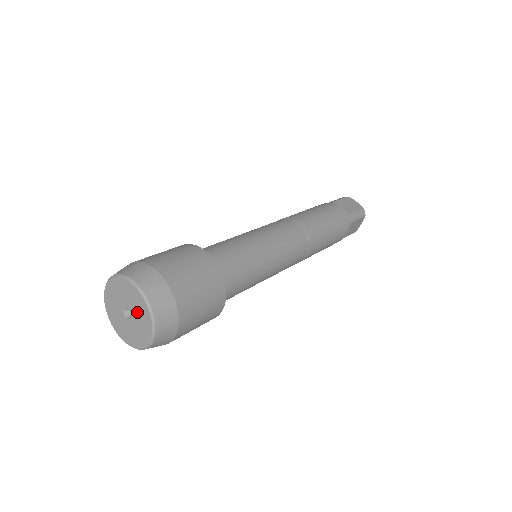
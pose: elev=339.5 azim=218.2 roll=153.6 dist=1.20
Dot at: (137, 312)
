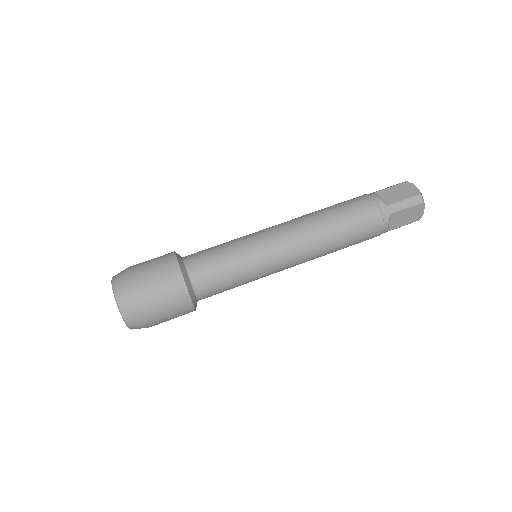
Dot at: occluded
